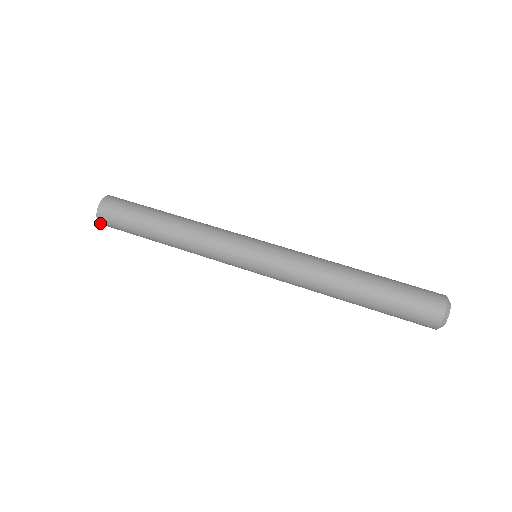
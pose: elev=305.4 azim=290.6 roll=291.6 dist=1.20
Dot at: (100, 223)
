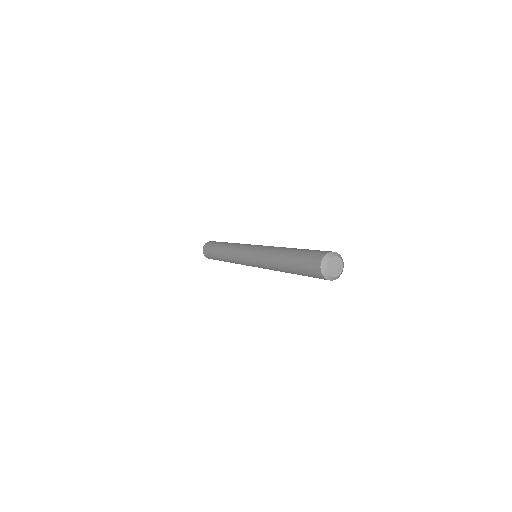
Dot at: (204, 245)
